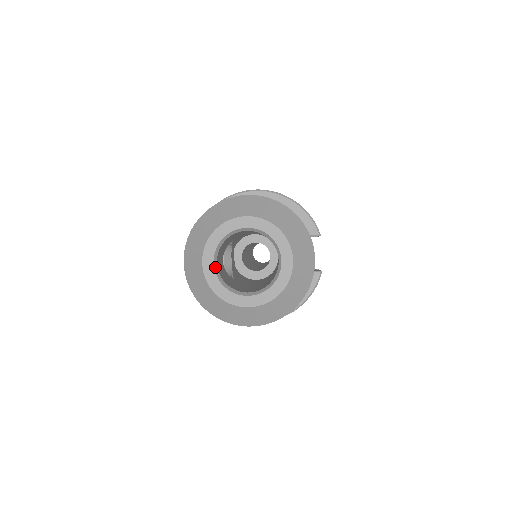
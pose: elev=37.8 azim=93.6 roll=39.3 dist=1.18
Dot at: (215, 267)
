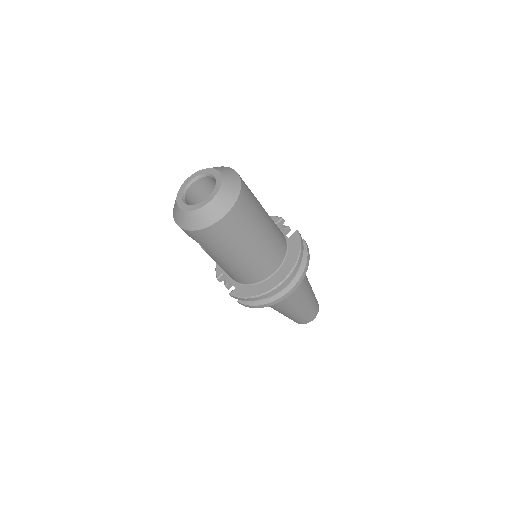
Dot at: (186, 204)
